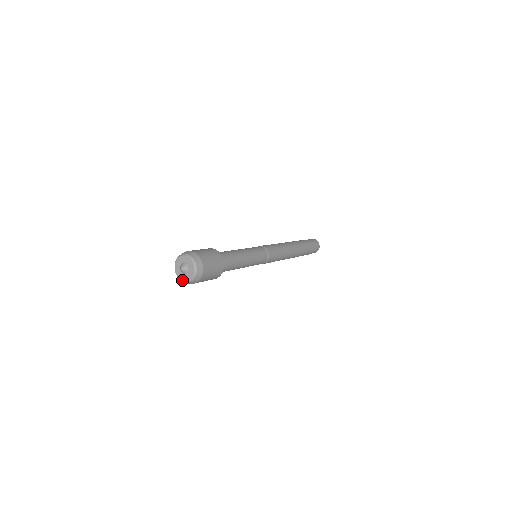
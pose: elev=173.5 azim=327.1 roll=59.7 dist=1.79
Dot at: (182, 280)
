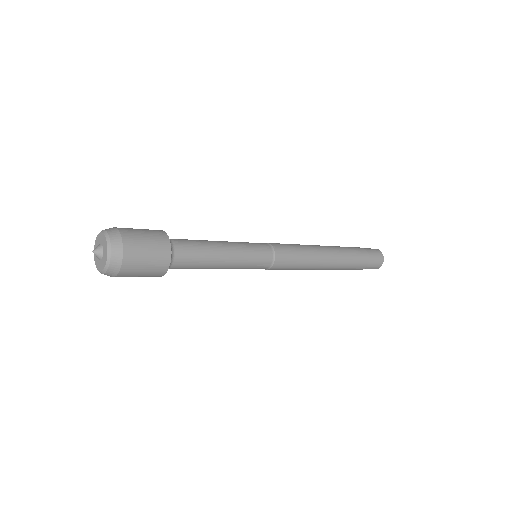
Dot at: (94, 260)
